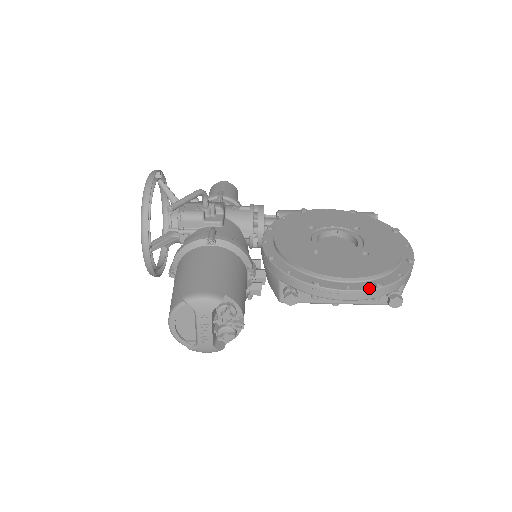
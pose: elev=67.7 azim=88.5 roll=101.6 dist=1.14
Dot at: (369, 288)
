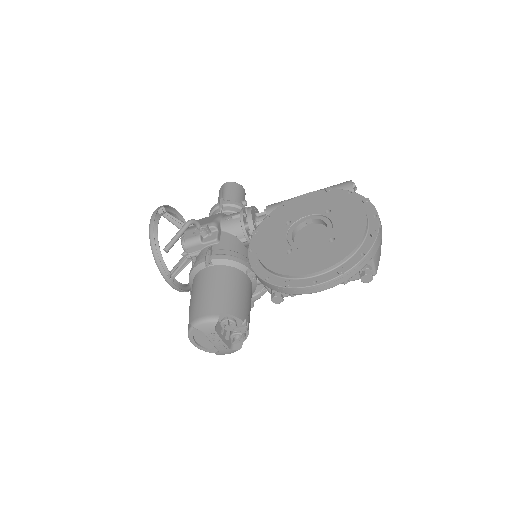
Dot at: (332, 278)
